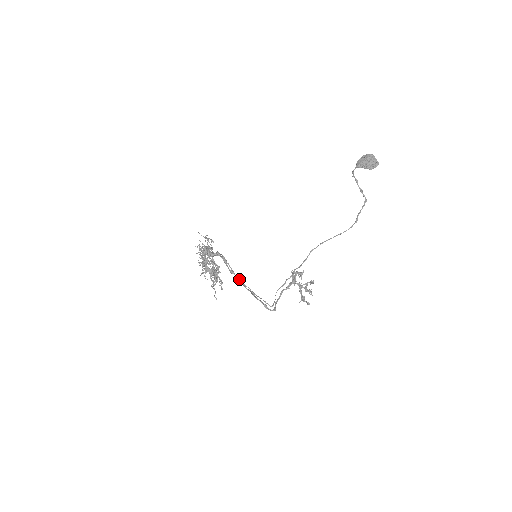
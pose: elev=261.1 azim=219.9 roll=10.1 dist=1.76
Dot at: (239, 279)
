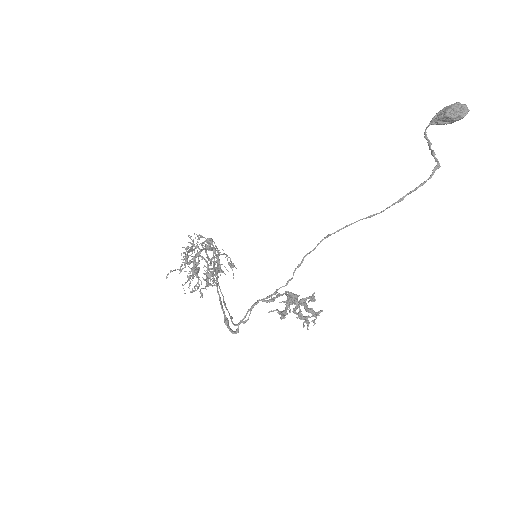
Dot at: occluded
